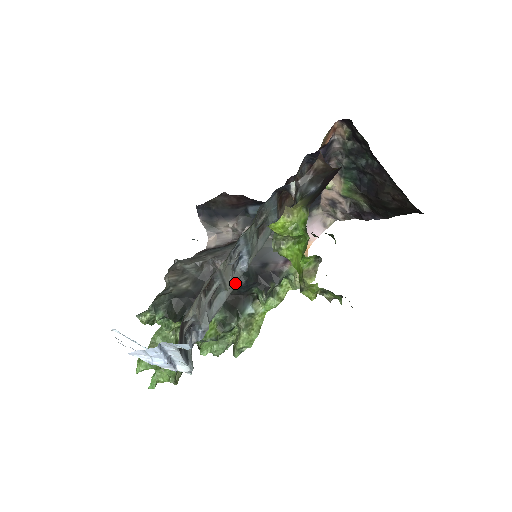
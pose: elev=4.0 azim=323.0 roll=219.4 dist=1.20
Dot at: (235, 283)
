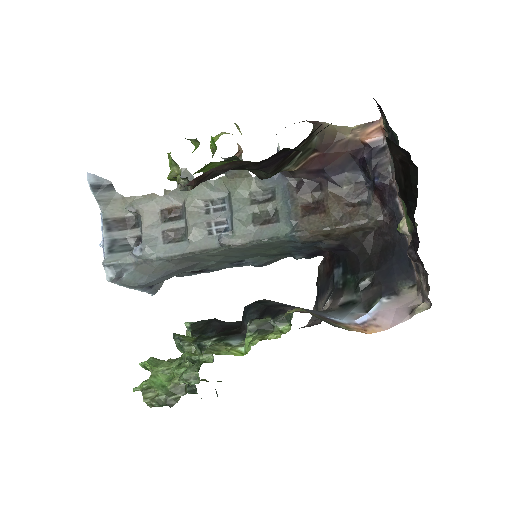
Dot at: (205, 247)
